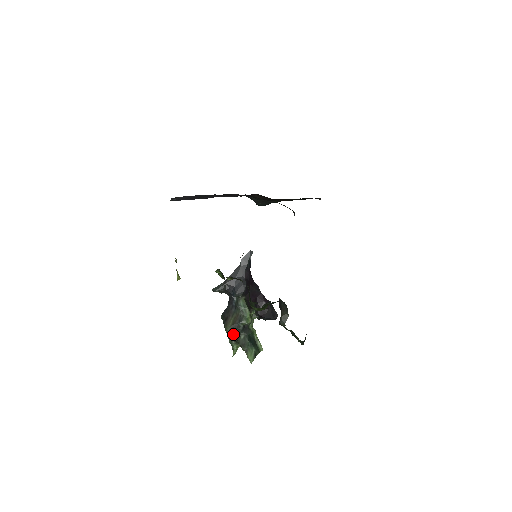
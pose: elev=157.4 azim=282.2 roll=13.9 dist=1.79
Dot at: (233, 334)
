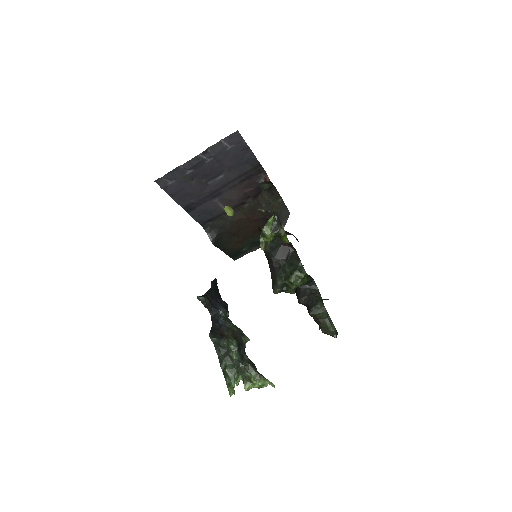
Dot at: (238, 351)
